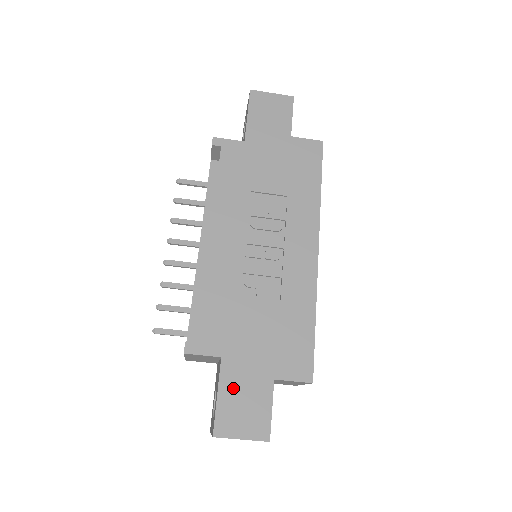
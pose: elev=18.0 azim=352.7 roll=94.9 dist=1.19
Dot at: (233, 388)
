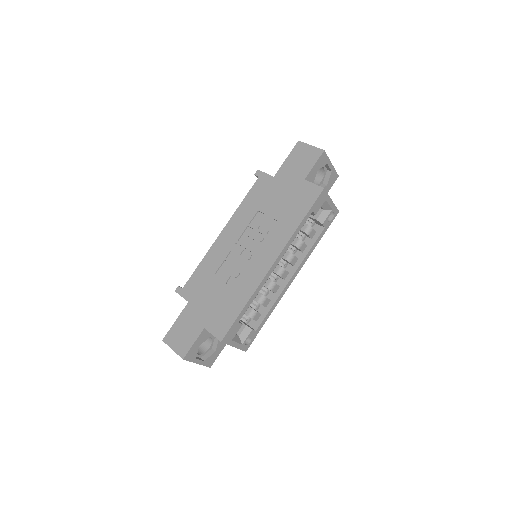
Dot at: (184, 321)
